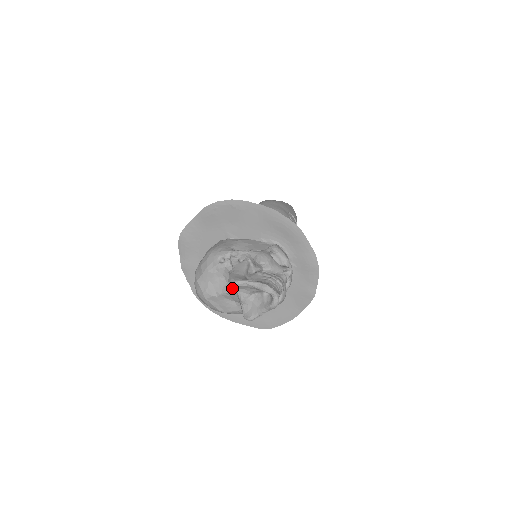
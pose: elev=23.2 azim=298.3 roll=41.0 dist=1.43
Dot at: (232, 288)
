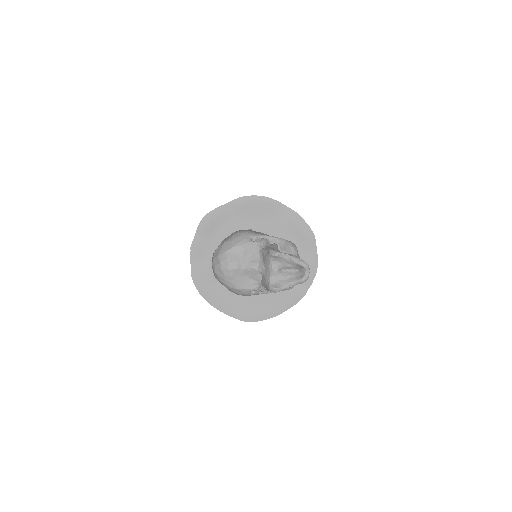
Dot at: (270, 259)
